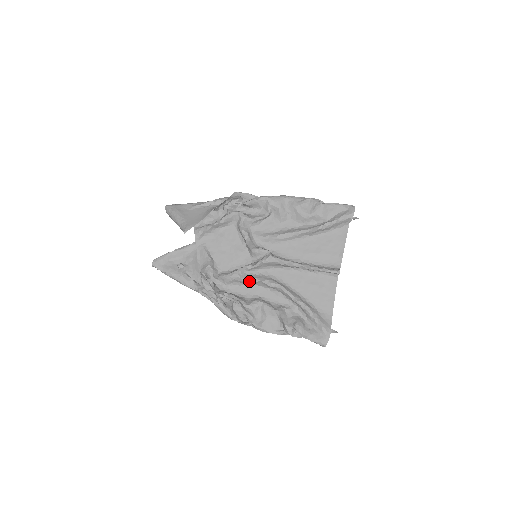
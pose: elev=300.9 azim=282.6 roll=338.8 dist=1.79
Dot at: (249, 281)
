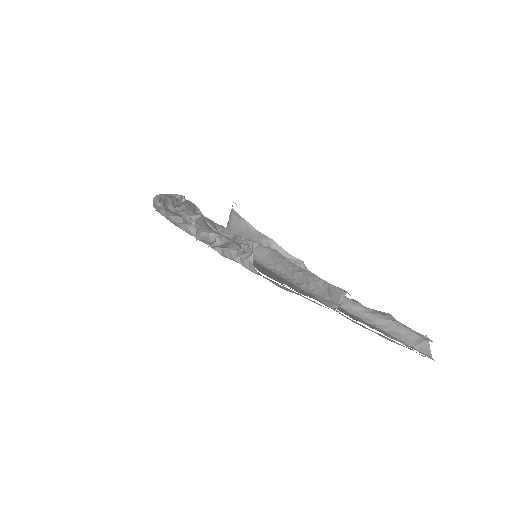
Dot at: (222, 232)
